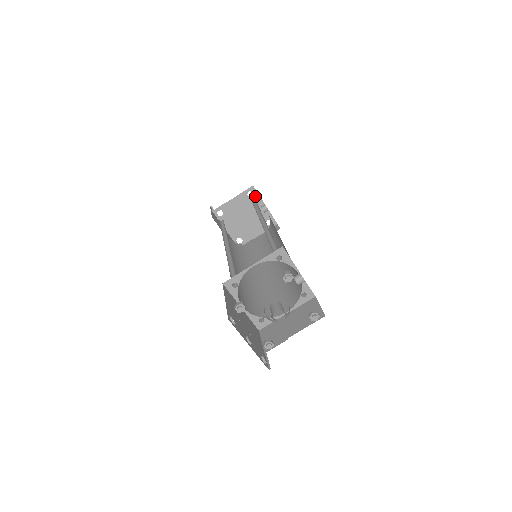
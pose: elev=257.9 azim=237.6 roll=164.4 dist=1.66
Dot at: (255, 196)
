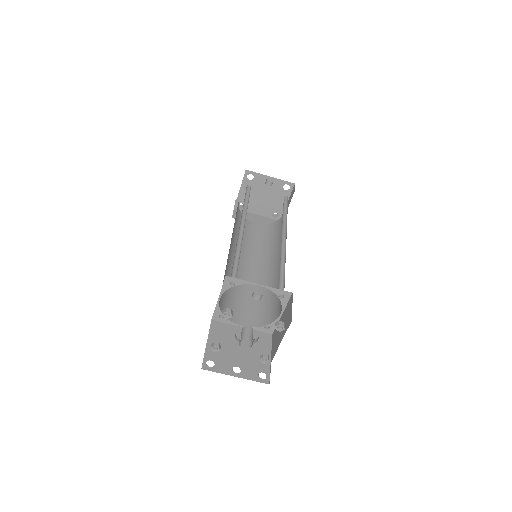
Dot at: (255, 176)
